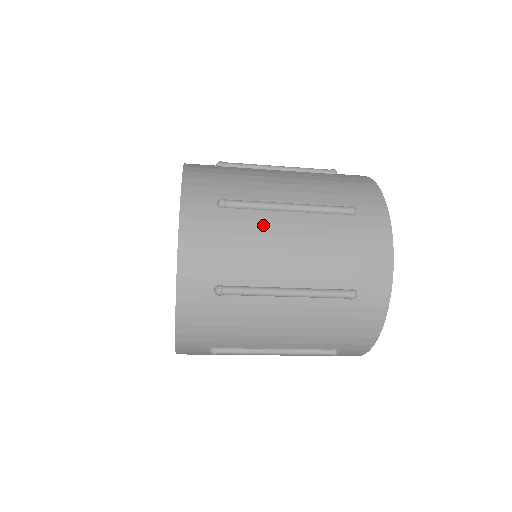
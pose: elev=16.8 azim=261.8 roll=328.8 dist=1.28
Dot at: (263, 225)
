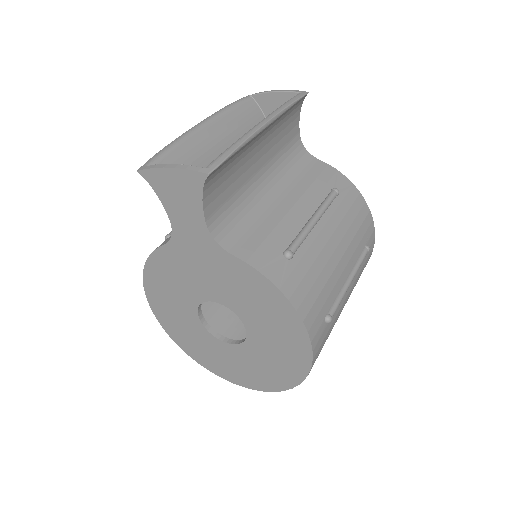
Dot at: occluded
